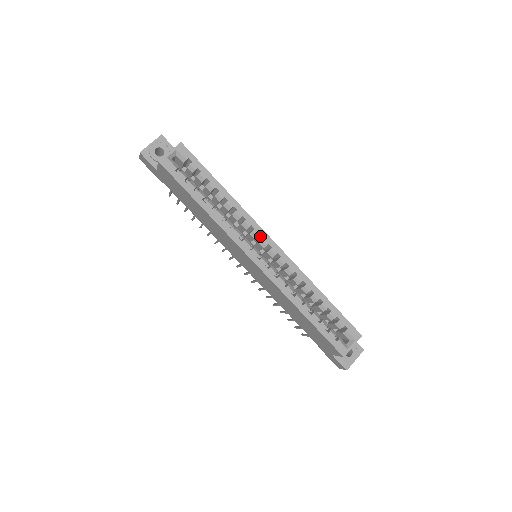
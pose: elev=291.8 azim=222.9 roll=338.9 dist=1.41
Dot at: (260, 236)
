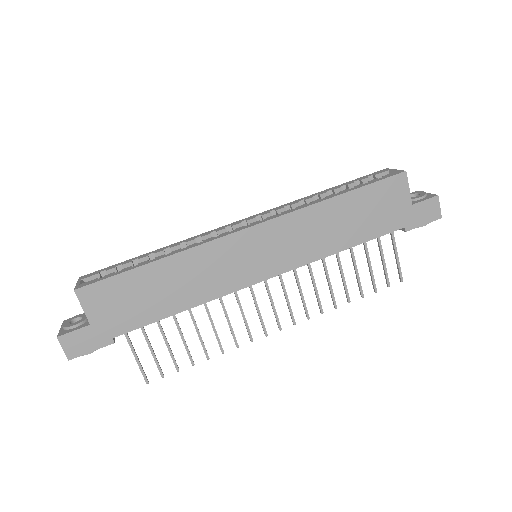
Dot at: occluded
